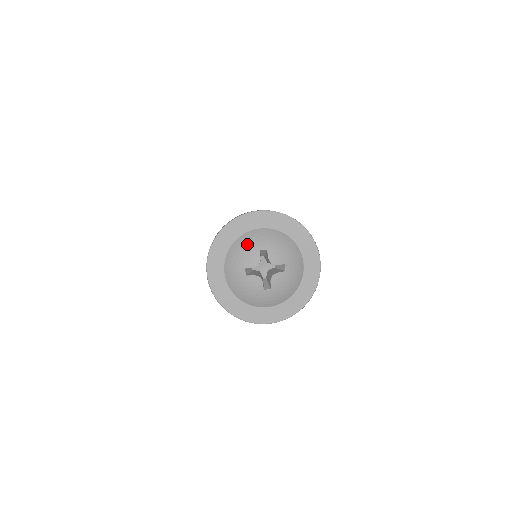
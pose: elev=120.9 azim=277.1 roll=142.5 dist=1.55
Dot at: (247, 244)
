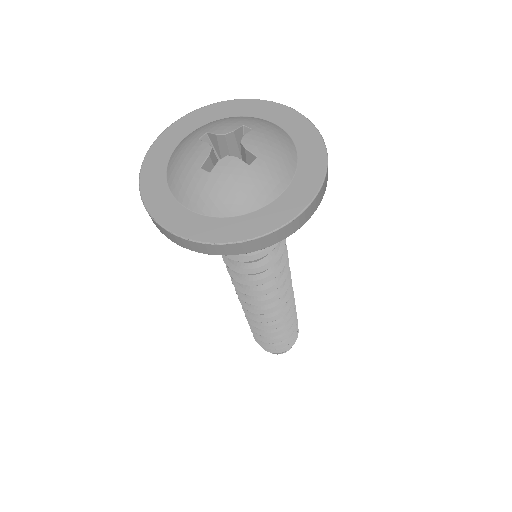
Dot at: (180, 154)
